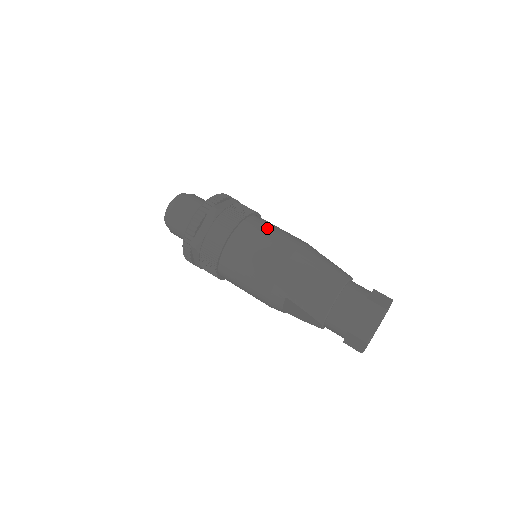
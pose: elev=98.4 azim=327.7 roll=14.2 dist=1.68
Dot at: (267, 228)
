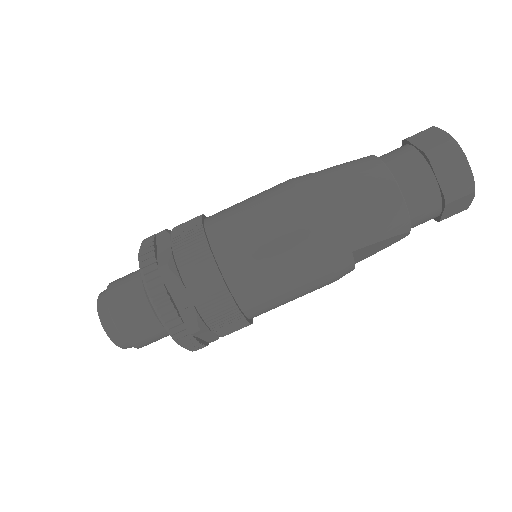
Dot at: (240, 215)
